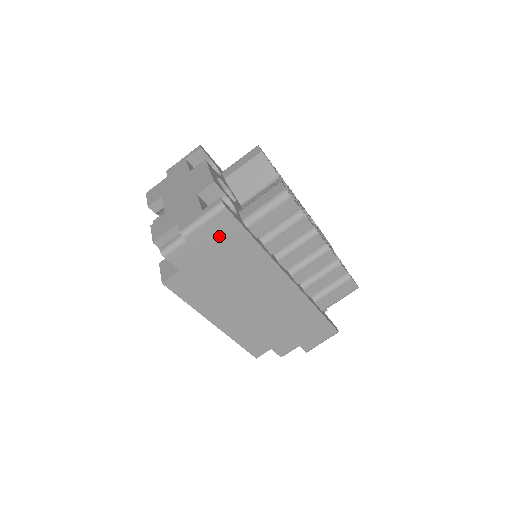
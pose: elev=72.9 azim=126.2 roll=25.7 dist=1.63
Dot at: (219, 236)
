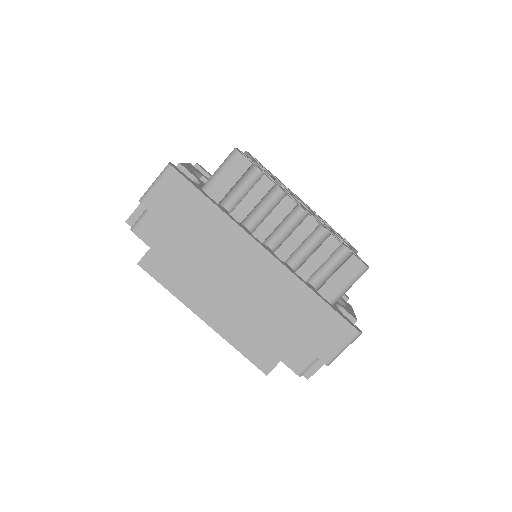
Dot at: (173, 199)
